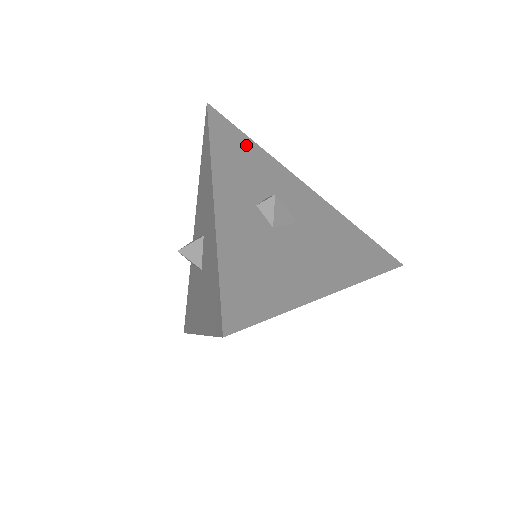
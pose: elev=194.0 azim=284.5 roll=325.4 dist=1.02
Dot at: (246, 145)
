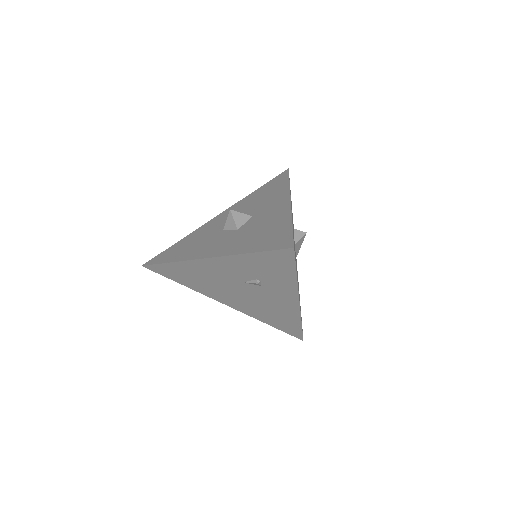
Dot at: occluded
